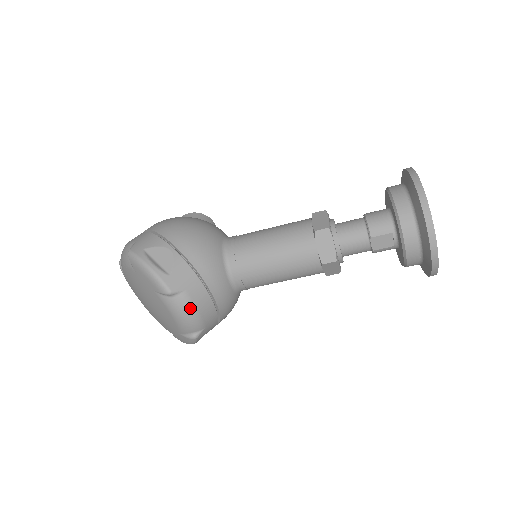
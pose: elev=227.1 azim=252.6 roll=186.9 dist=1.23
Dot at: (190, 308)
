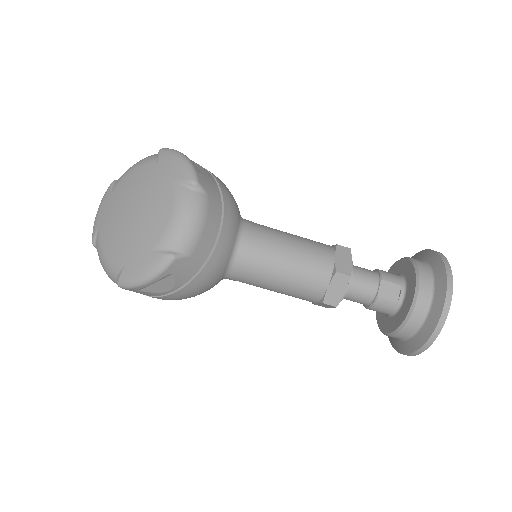
Dot at: (201, 213)
